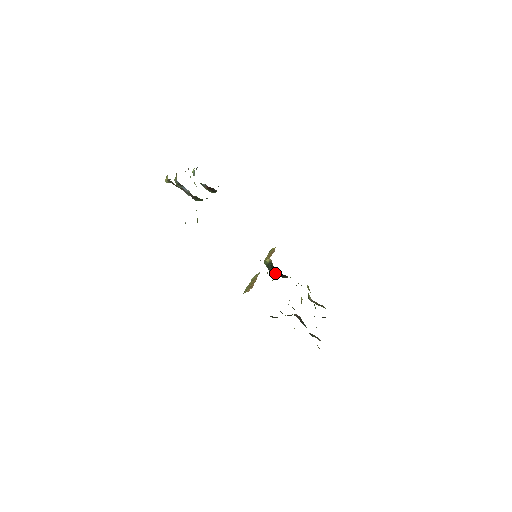
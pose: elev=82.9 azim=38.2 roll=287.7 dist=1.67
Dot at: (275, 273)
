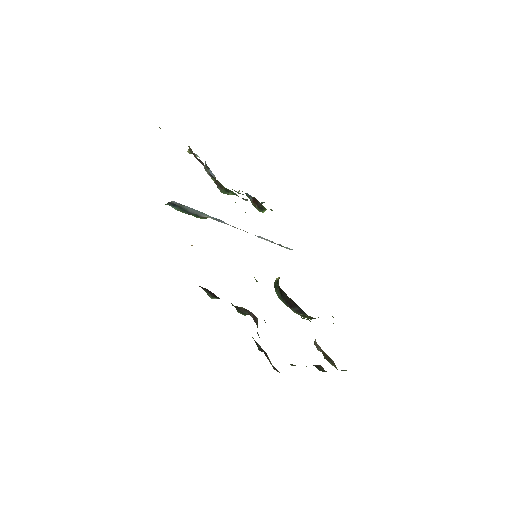
Dot at: (281, 296)
